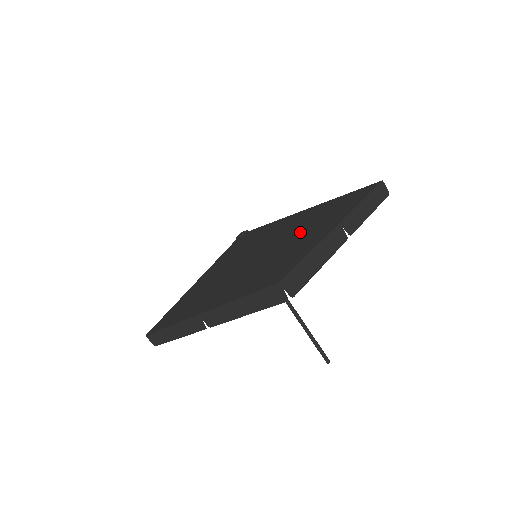
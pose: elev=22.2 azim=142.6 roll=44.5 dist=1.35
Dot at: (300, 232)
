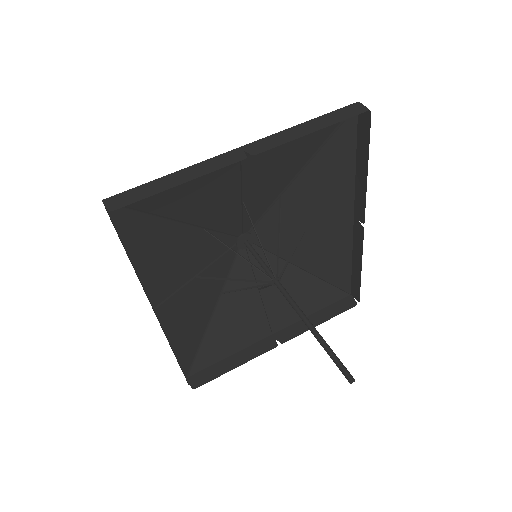
Dot at: (226, 185)
